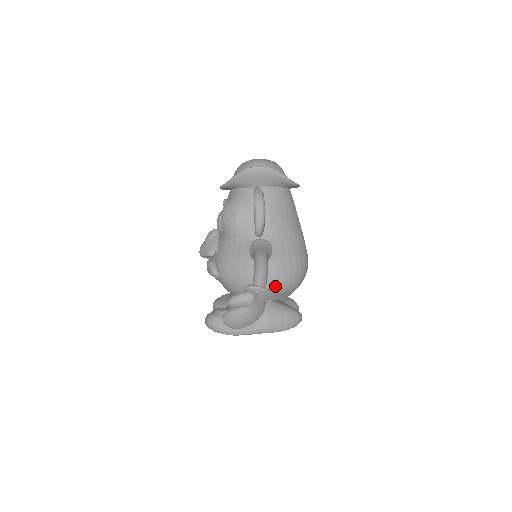
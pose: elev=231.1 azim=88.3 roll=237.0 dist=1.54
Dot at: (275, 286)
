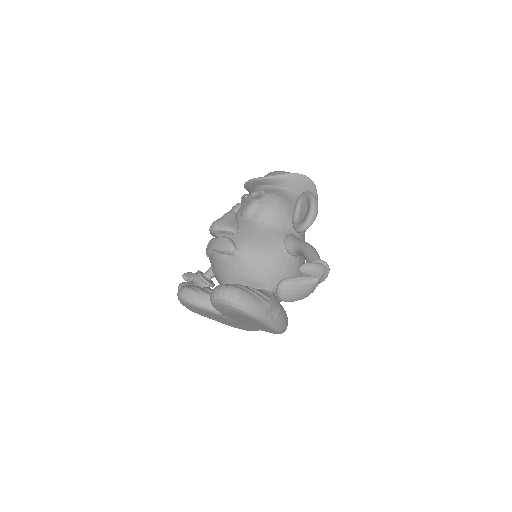
Dot at: occluded
